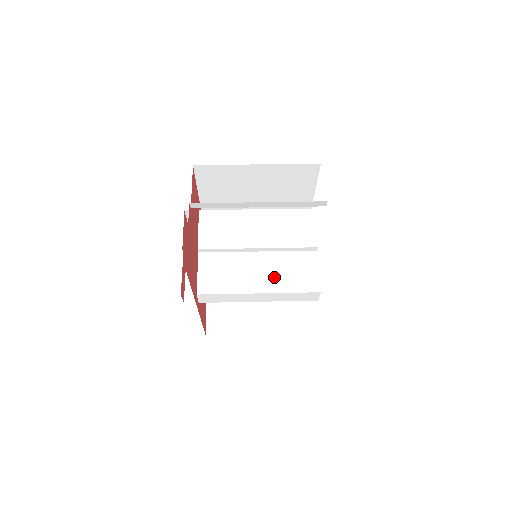
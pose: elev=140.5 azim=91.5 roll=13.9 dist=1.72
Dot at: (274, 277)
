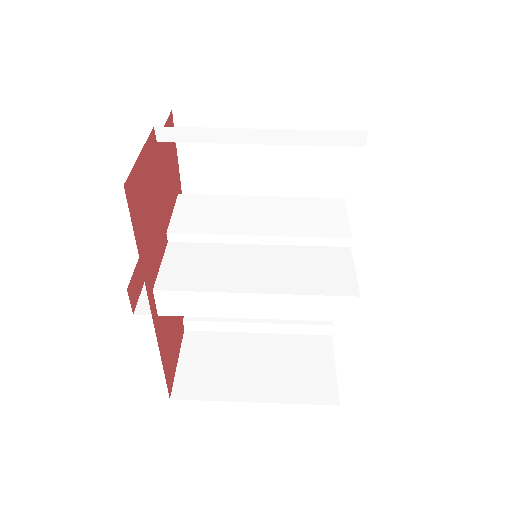
Dot at: (282, 274)
